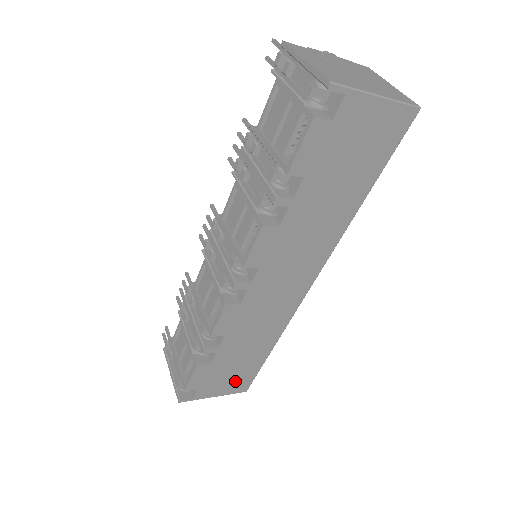
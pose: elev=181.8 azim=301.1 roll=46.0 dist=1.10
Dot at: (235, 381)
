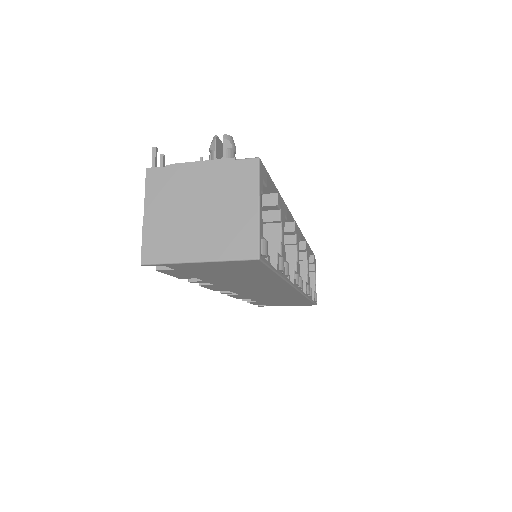
Dot at: (296, 304)
